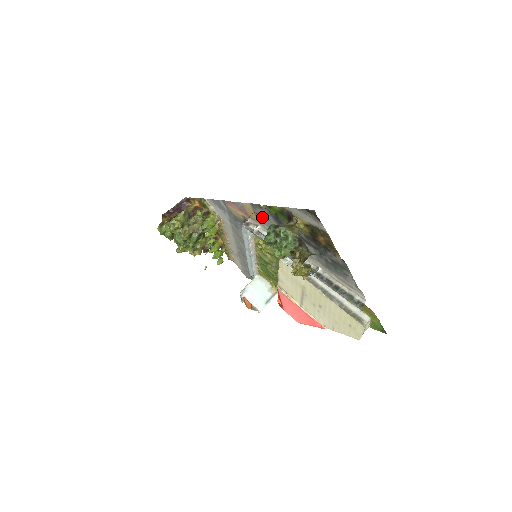
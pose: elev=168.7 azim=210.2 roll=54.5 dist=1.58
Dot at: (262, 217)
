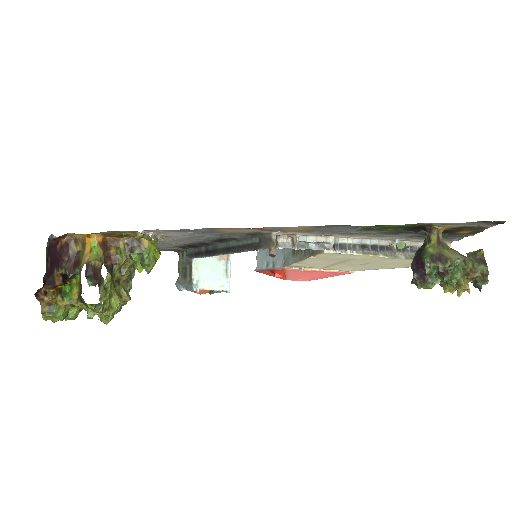
Dot at: (326, 230)
